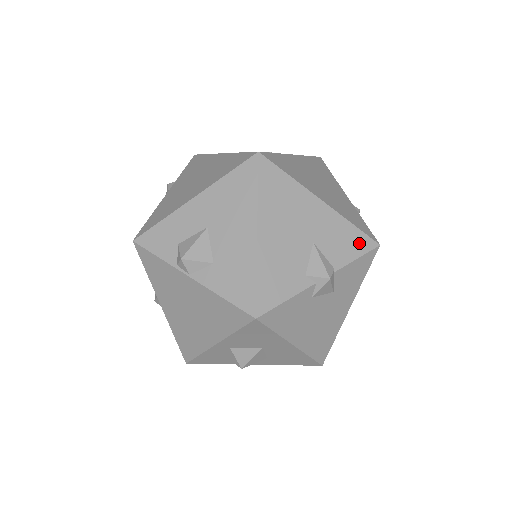
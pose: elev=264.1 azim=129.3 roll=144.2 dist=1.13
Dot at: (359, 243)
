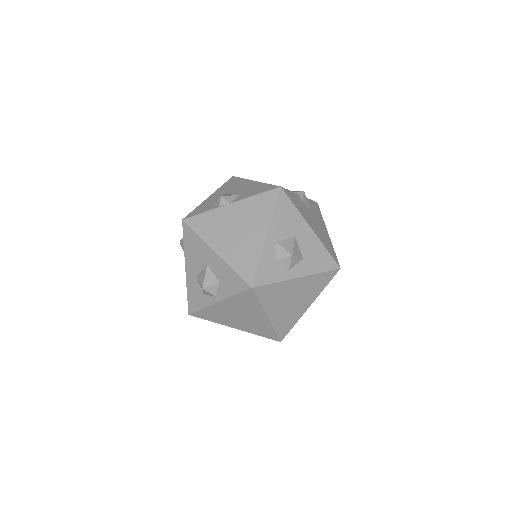
Dot at: occluded
